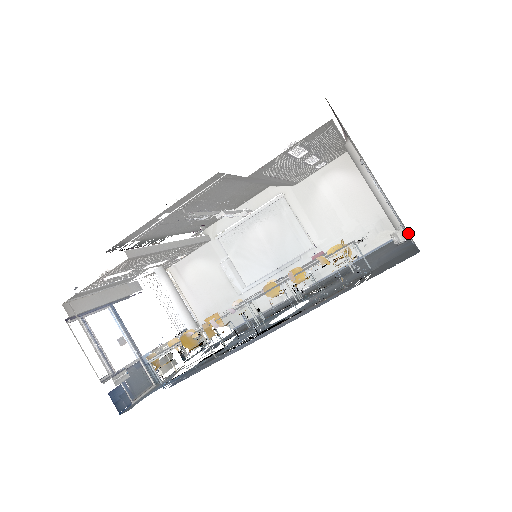
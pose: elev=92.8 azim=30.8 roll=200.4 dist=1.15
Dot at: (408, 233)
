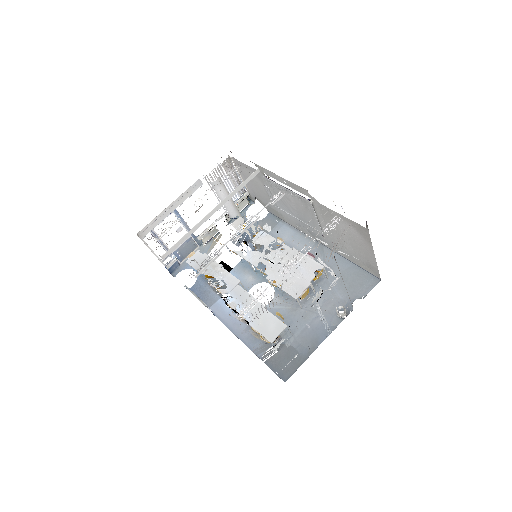
Dot at: occluded
